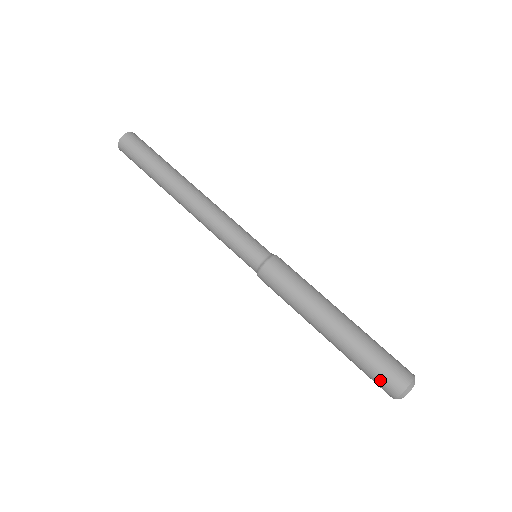
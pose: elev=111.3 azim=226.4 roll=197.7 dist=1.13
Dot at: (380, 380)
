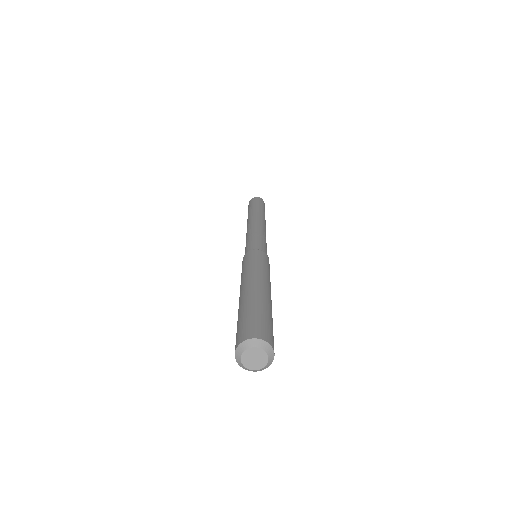
Dot at: occluded
